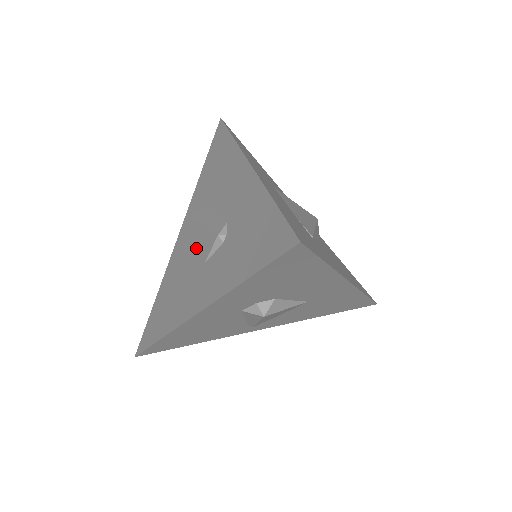
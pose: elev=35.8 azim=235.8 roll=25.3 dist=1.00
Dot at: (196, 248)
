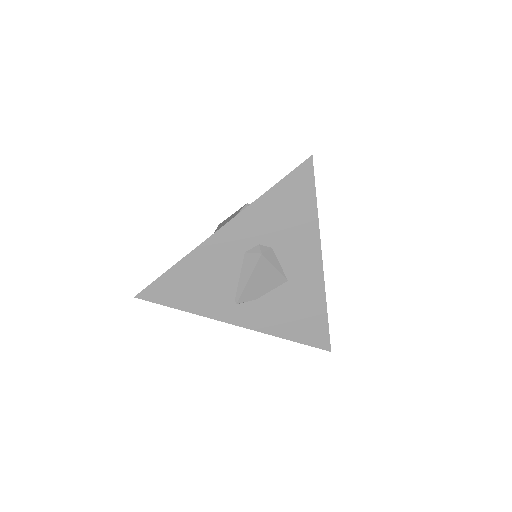
Dot at: occluded
